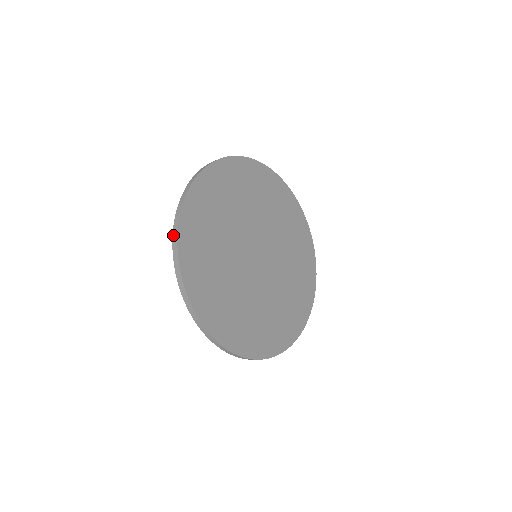
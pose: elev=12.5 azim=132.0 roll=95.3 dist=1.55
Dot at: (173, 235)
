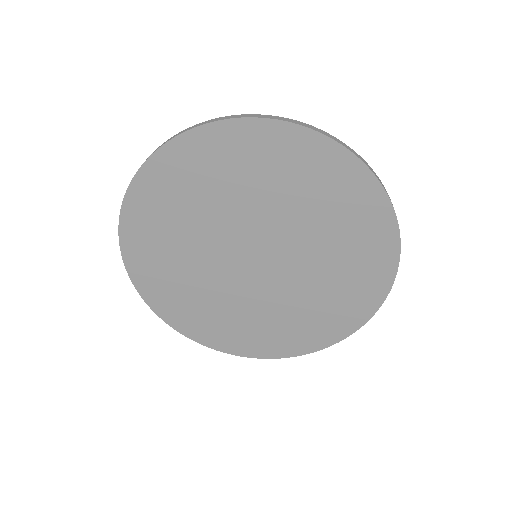
Dot at: occluded
